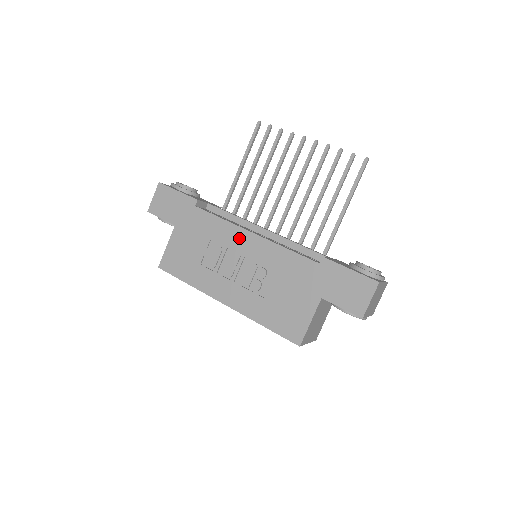
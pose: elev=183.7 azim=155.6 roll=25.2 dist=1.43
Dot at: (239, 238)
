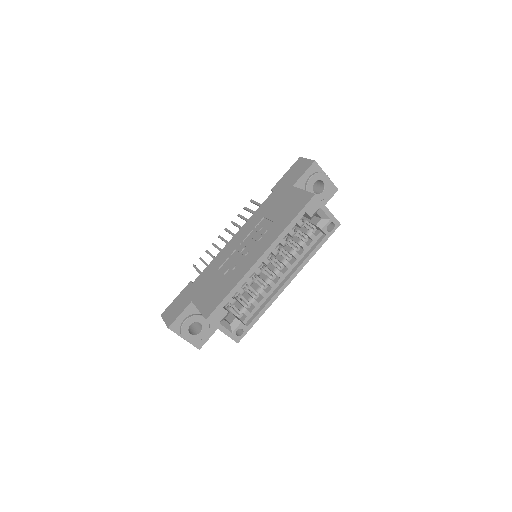
Dot at: (230, 246)
